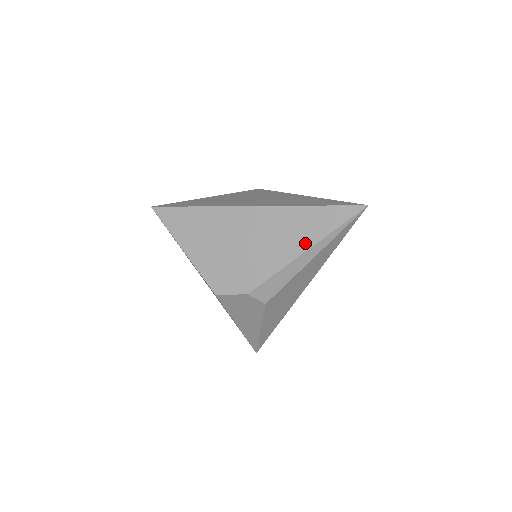
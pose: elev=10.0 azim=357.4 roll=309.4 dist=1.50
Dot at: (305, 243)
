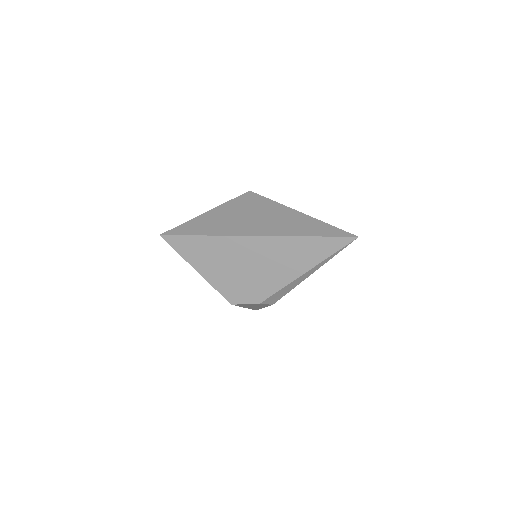
Dot at: (306, 266)
